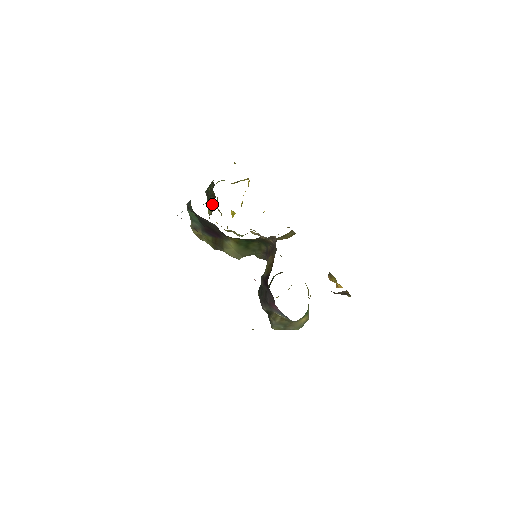
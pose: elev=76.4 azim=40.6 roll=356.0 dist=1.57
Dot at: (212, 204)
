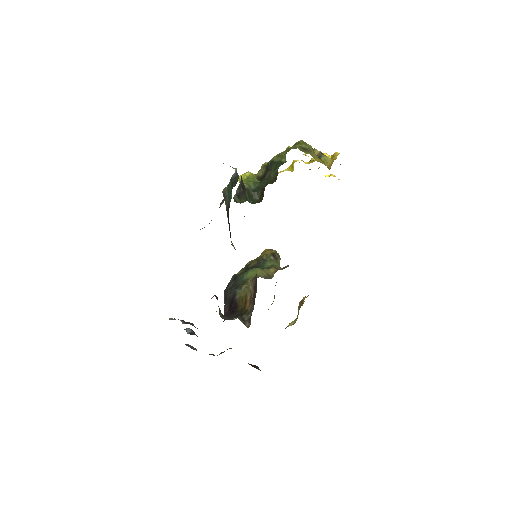
Dot at: occluded
